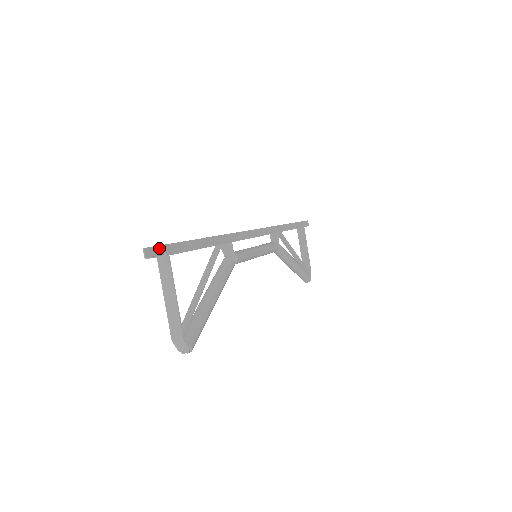
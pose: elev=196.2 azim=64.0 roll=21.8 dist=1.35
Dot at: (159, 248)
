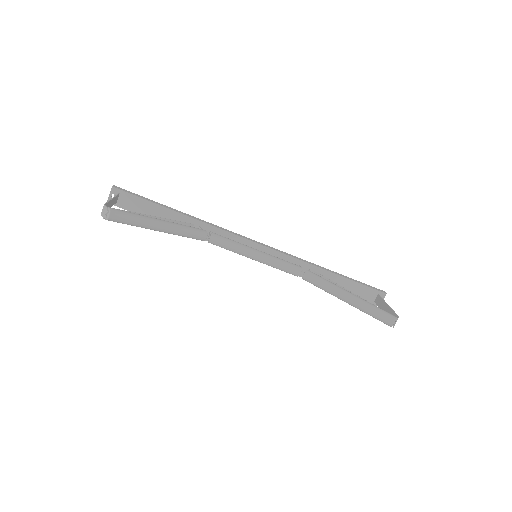
Dot at: (124, 207)
